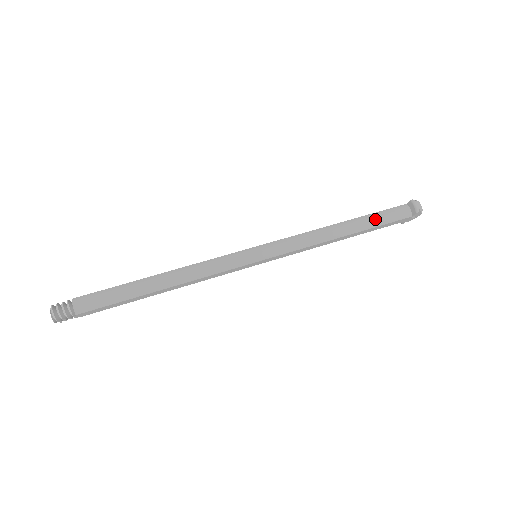
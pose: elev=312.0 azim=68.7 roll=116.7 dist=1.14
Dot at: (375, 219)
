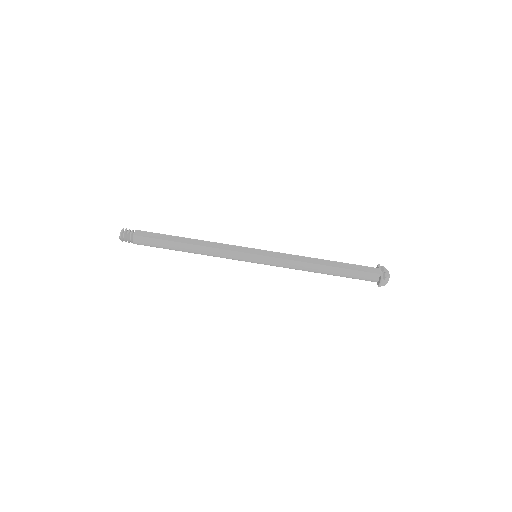
Dot at: (348, 275)
